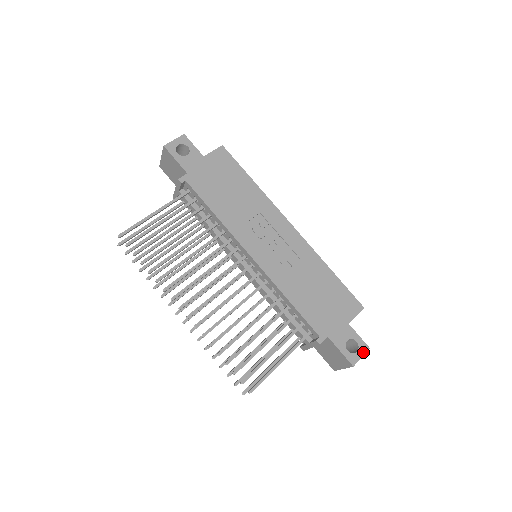
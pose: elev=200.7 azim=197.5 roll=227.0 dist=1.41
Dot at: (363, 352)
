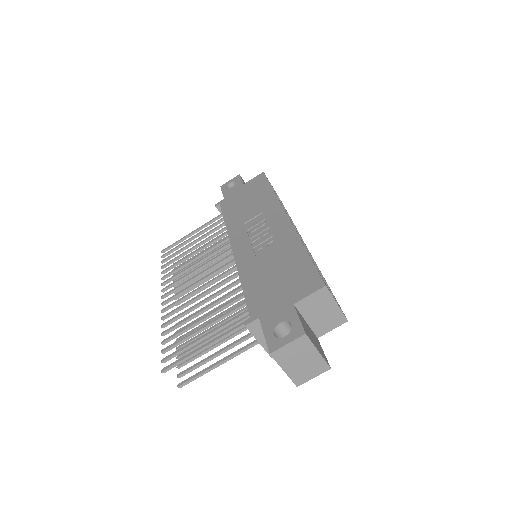
Dot at: (293, 338)
